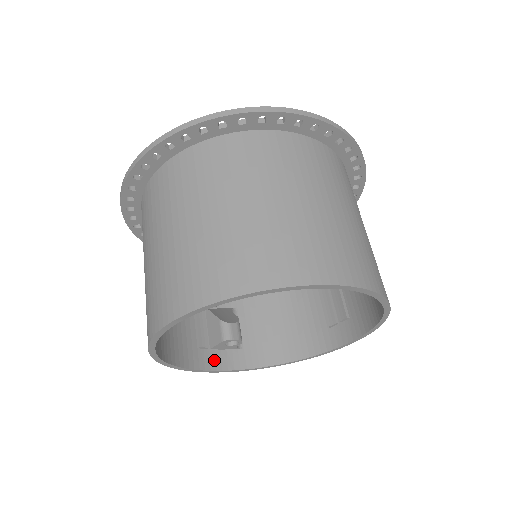
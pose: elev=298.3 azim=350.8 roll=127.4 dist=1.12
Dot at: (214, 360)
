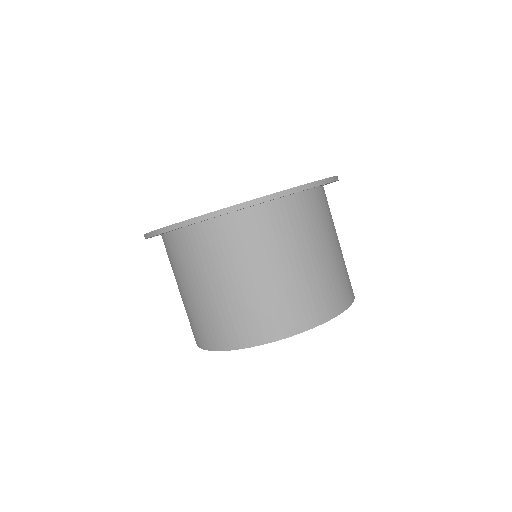
Dot at: occluded
